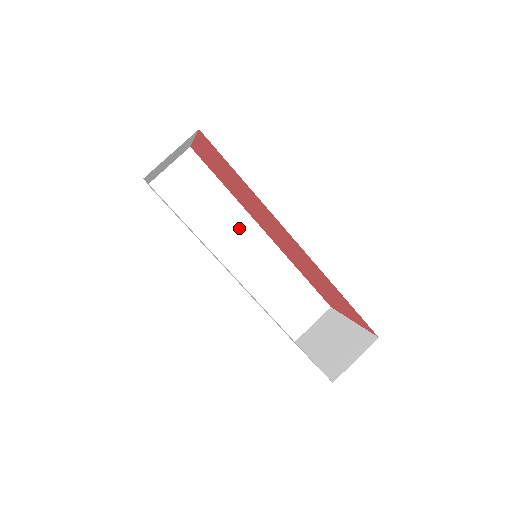
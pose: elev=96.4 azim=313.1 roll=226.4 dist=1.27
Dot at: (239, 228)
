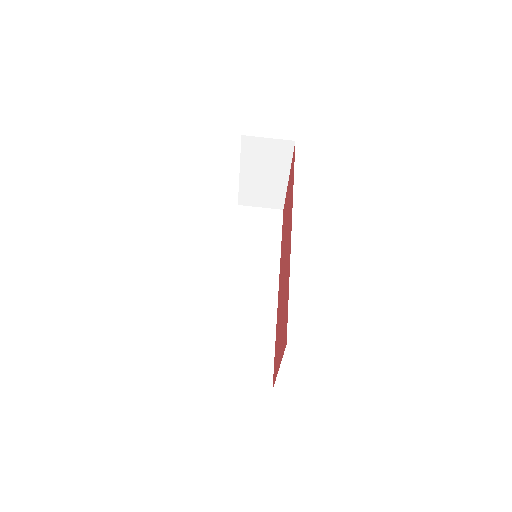
Dot at: (264, 270)
